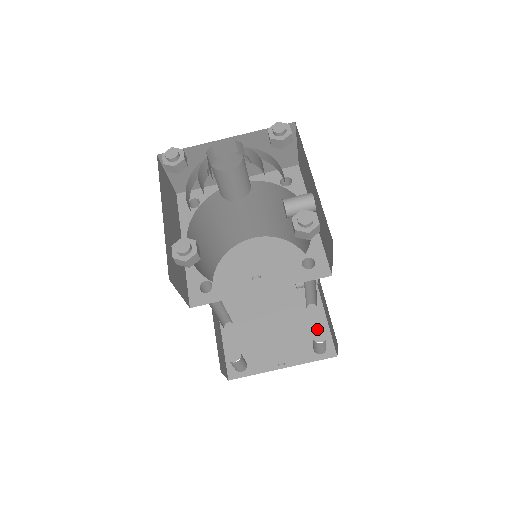
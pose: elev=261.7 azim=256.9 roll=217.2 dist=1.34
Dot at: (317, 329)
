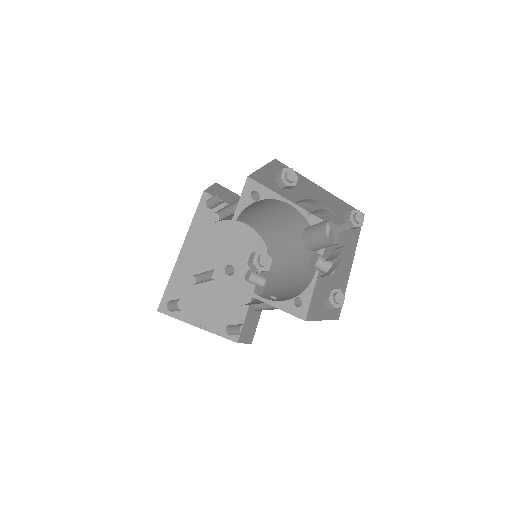
Dot at: (237, 316)
